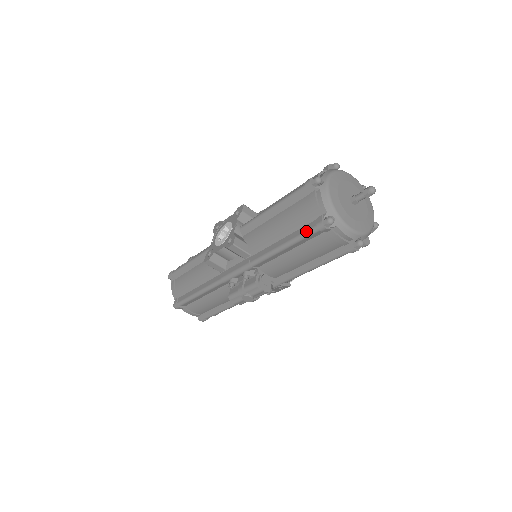
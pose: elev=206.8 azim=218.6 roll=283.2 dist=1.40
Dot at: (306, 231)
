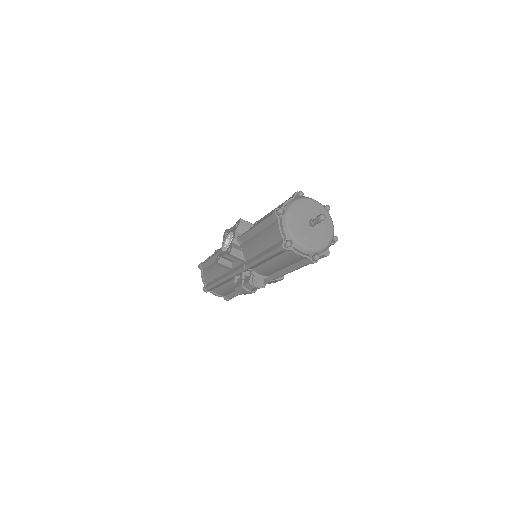
Dot at: (274, 249)
